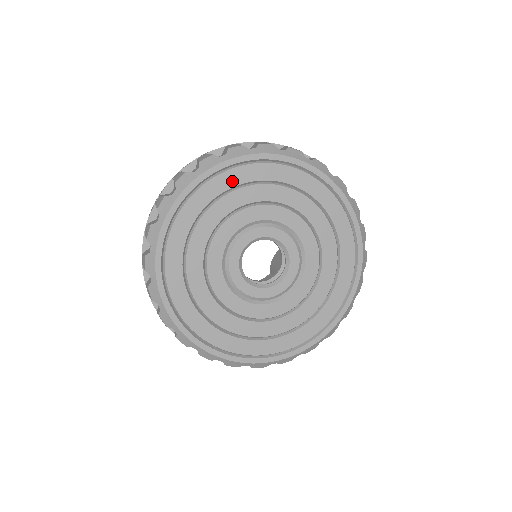
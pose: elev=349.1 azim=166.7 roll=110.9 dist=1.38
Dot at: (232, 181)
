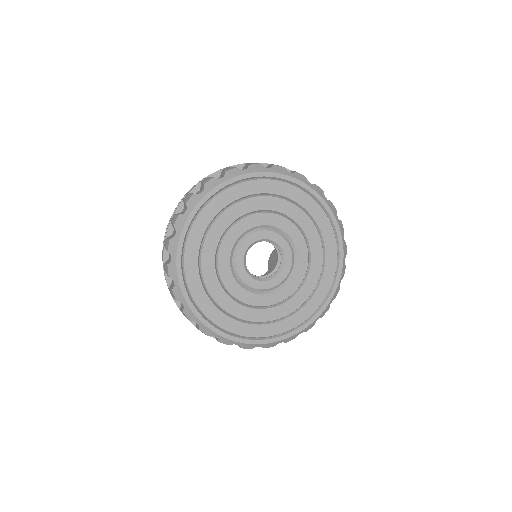
Dot at: (231, 197)
